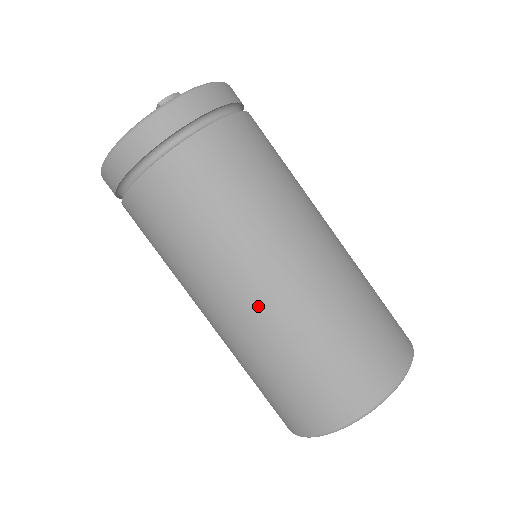
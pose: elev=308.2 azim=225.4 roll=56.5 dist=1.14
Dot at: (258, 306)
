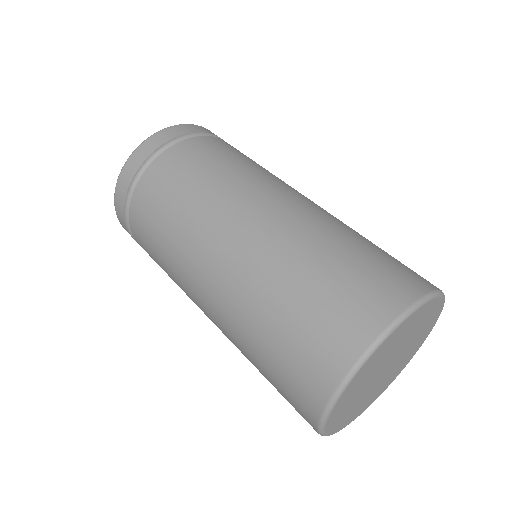
Dot at: (279, 215)
